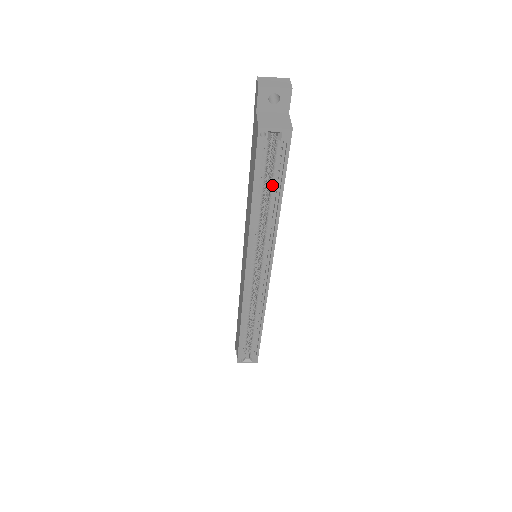
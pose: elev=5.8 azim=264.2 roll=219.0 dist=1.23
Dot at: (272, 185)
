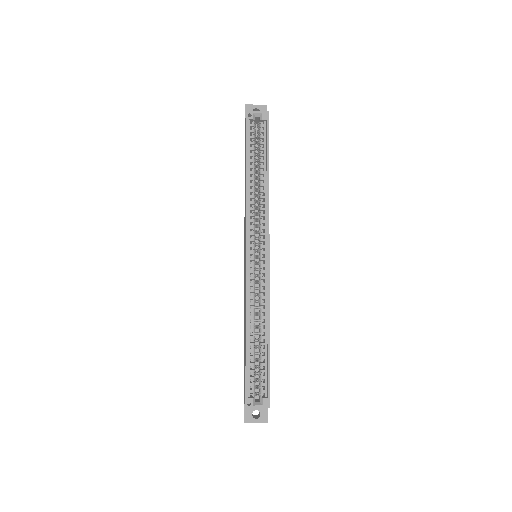
Dot at: (260, 159)
